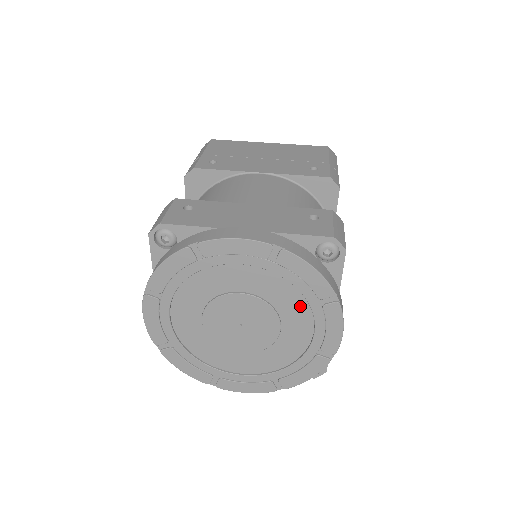
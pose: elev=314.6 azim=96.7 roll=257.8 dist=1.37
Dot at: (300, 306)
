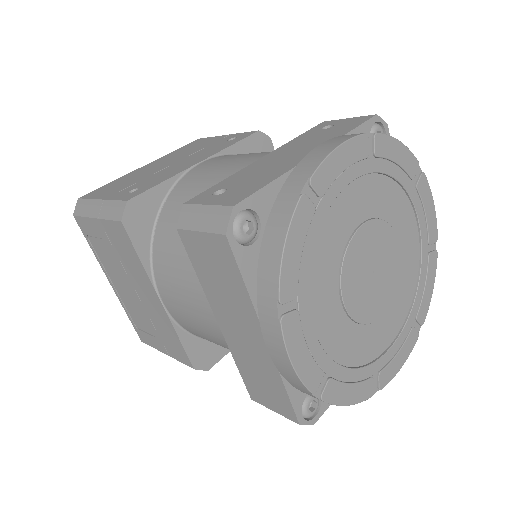
Dot at: (402, 203)
